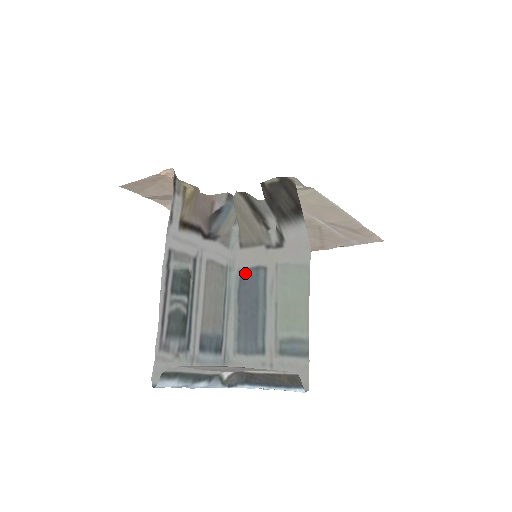
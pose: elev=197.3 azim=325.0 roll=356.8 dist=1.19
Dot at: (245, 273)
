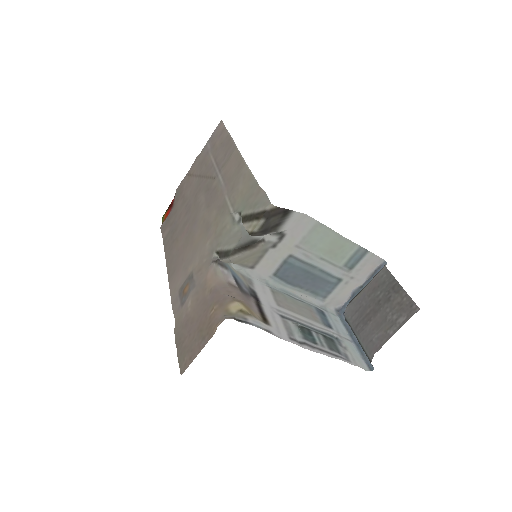
Dot at: (280, 273)
